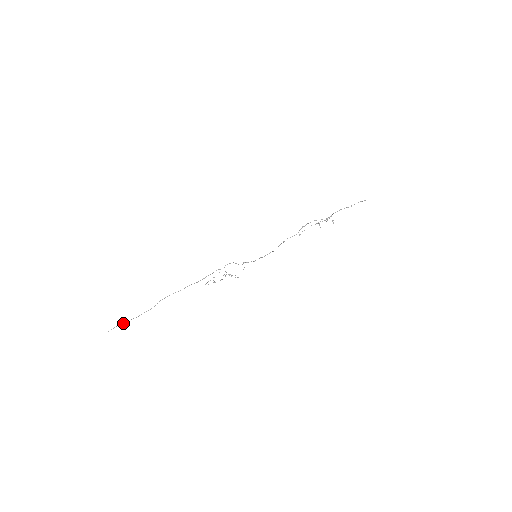
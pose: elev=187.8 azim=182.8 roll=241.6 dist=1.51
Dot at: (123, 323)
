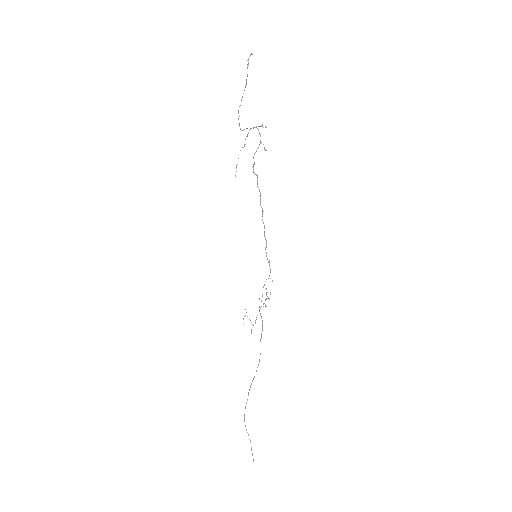
Dot at: occluded
